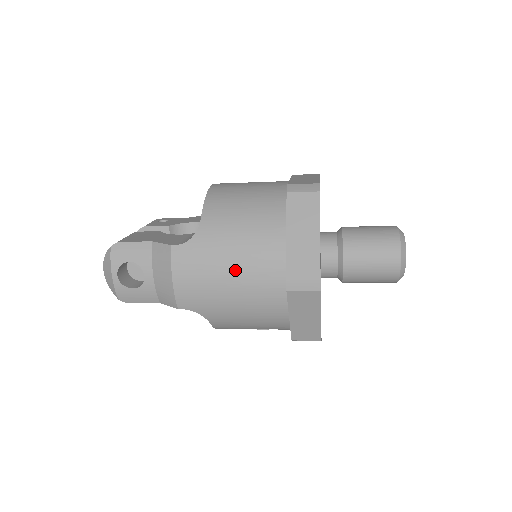
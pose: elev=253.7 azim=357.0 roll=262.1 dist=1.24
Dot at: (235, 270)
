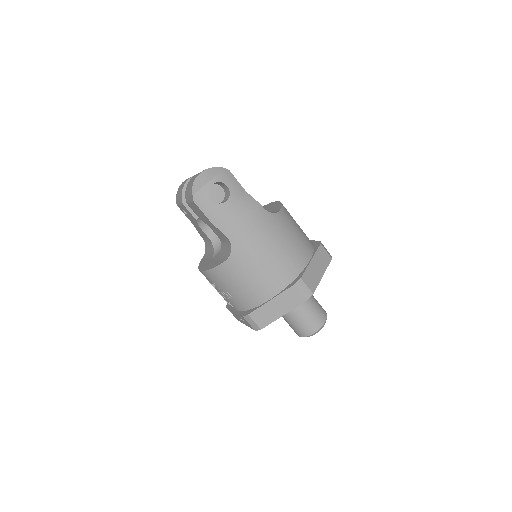
Dot at: (278, 250)
